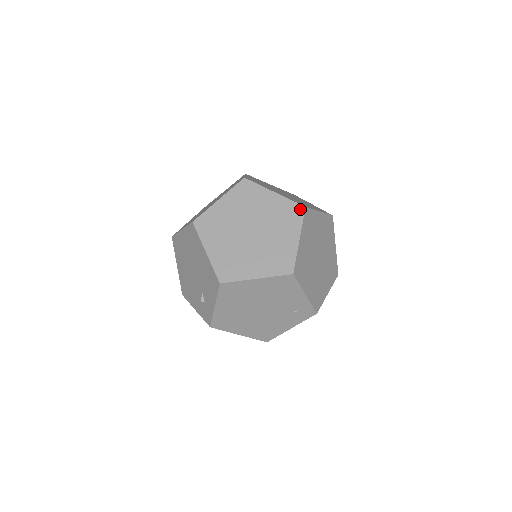
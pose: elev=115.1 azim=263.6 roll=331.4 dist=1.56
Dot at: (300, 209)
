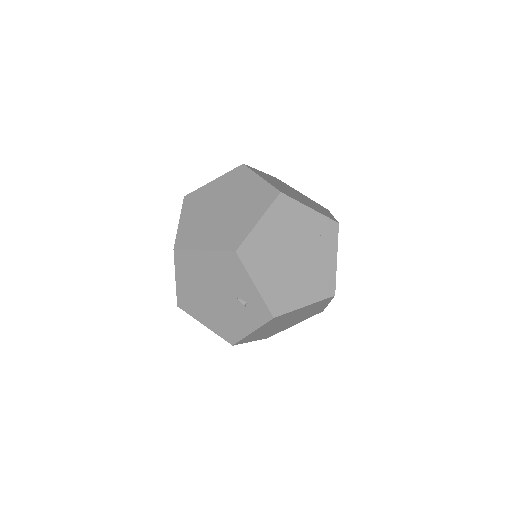
Dot at: (241, 168)
